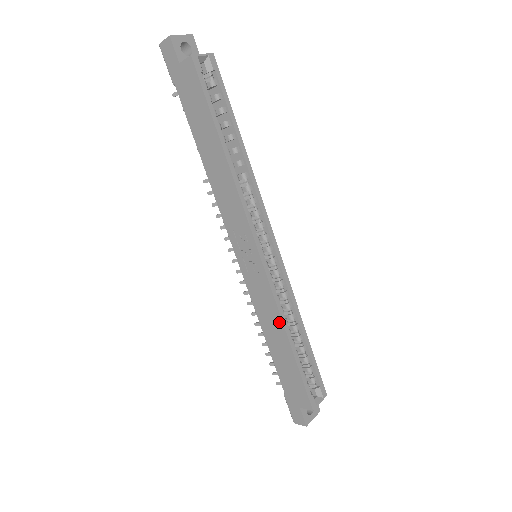
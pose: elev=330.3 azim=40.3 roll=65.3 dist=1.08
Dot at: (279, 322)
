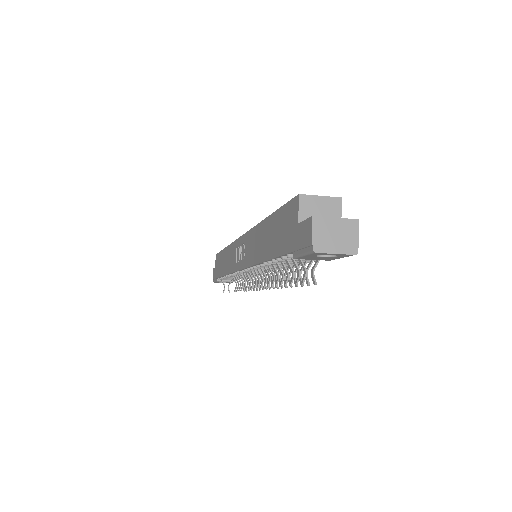
Dot at: (258, 229)
